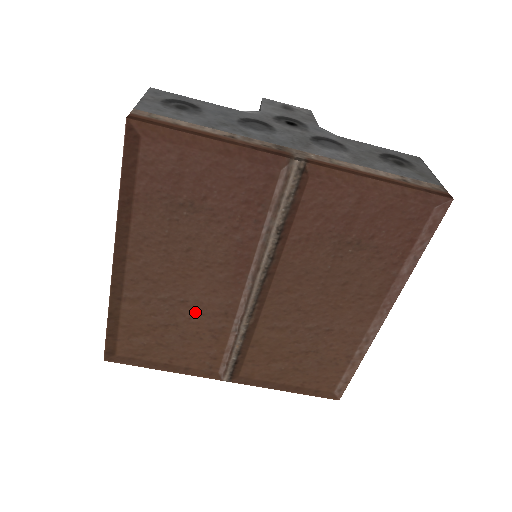
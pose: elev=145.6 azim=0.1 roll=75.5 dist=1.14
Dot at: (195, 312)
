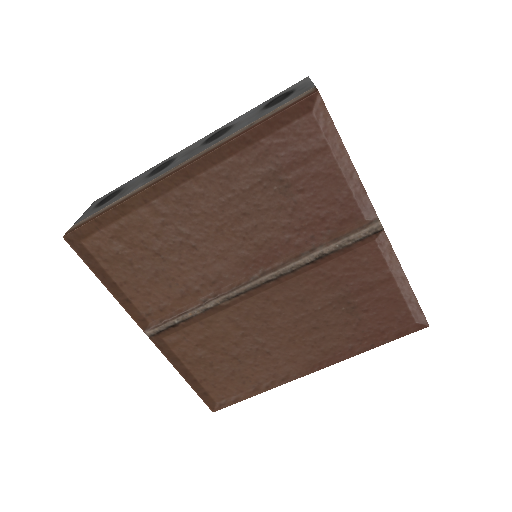
Dot at: (192, 262)
